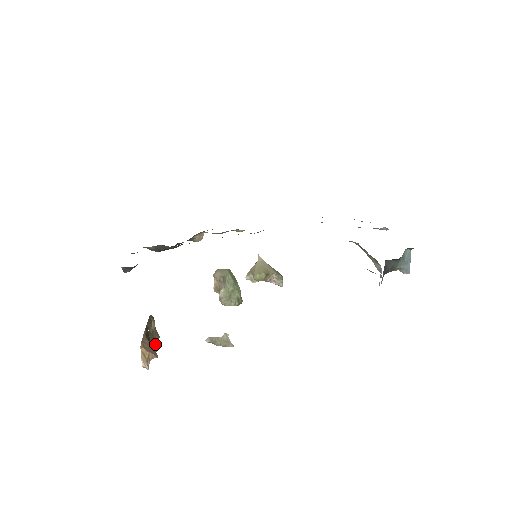
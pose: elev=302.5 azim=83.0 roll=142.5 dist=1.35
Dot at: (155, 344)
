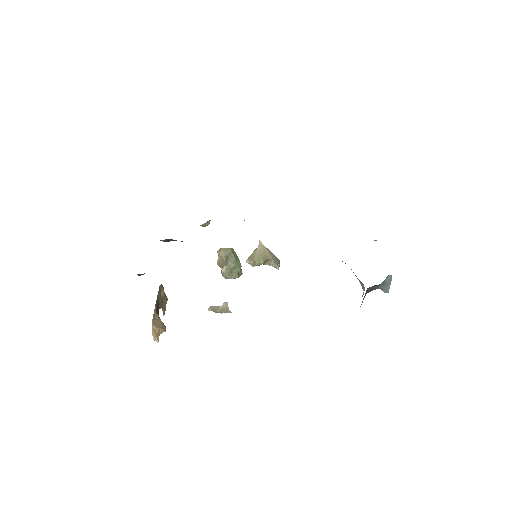
Dot at: (164, 308)
